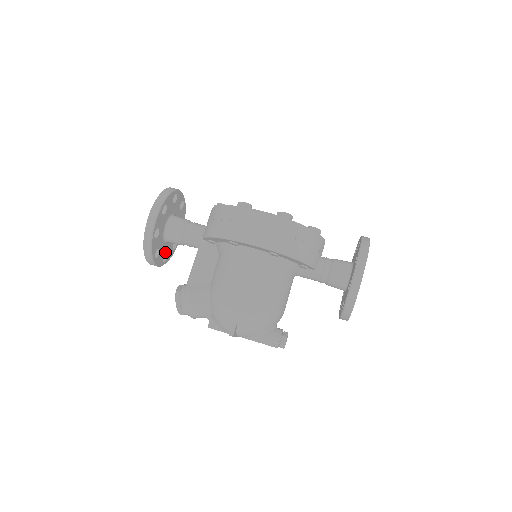
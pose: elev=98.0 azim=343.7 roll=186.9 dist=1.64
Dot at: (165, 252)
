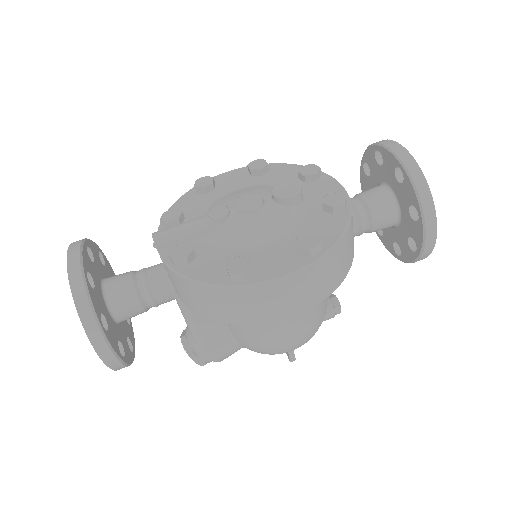
Dot at: occluded
